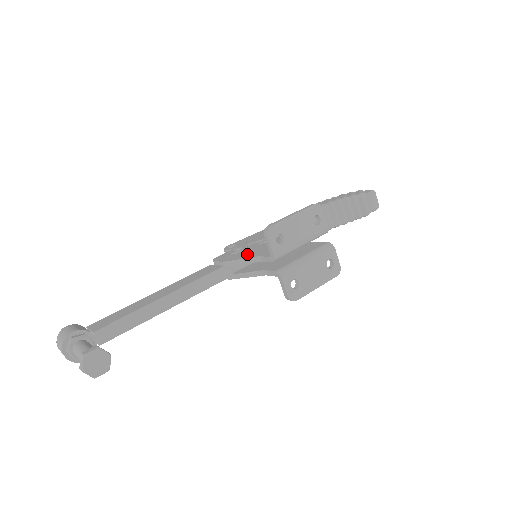
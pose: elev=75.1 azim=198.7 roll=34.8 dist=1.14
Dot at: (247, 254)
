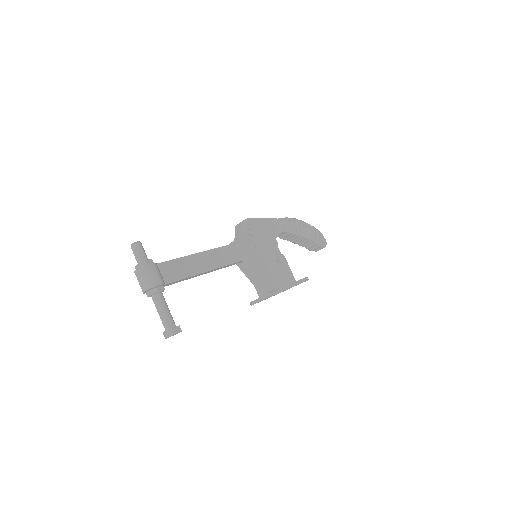
Dot at: (257, 265)
